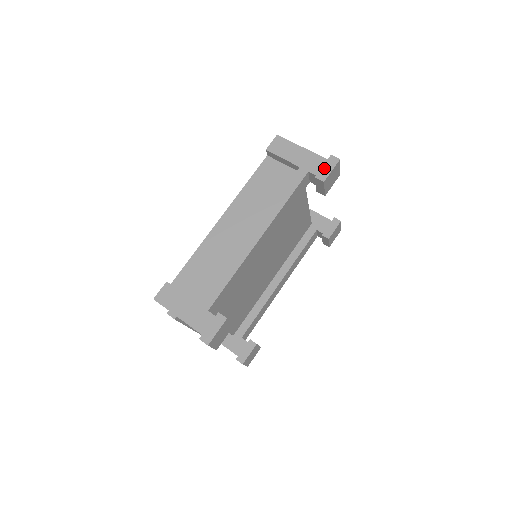
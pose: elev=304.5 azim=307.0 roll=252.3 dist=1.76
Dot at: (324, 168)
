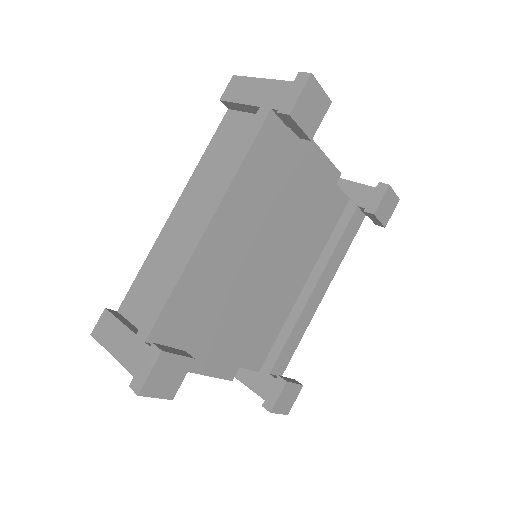
Dot at: (289, 95)
